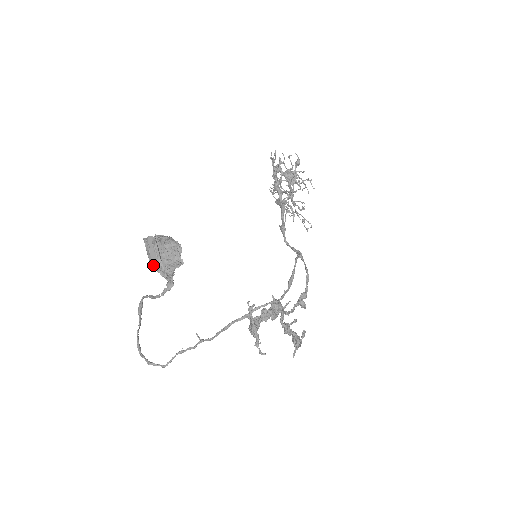
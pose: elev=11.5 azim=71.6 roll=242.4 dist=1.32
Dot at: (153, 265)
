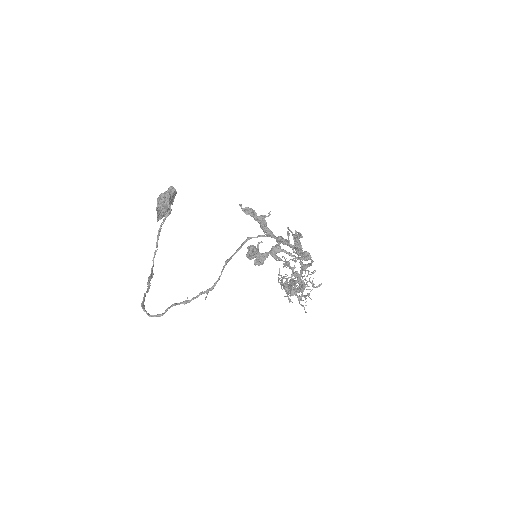
Dot at: (157, 200)
